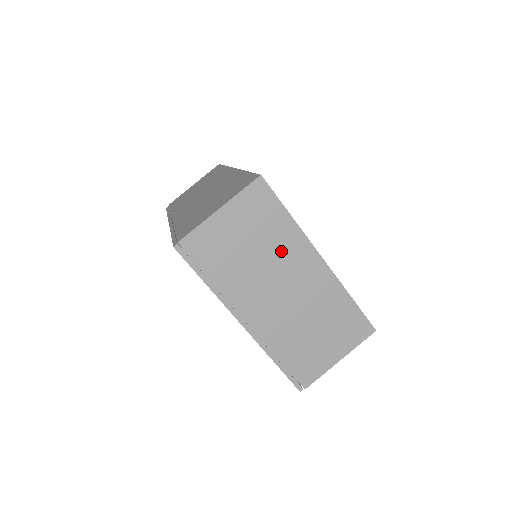
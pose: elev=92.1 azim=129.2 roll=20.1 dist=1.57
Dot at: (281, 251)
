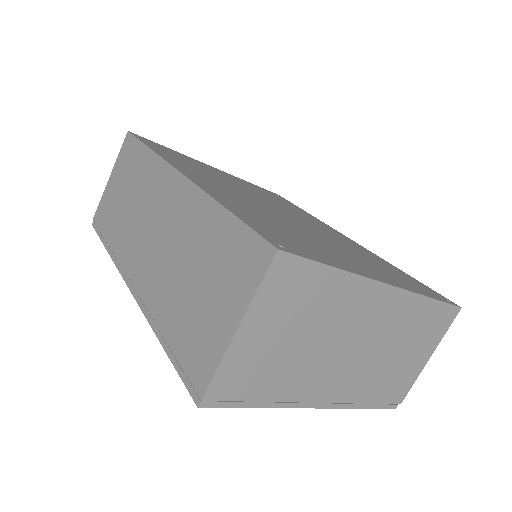
Dot at: (337, 314)
